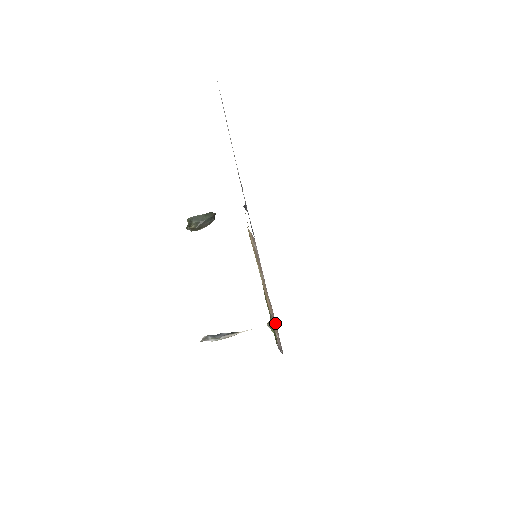
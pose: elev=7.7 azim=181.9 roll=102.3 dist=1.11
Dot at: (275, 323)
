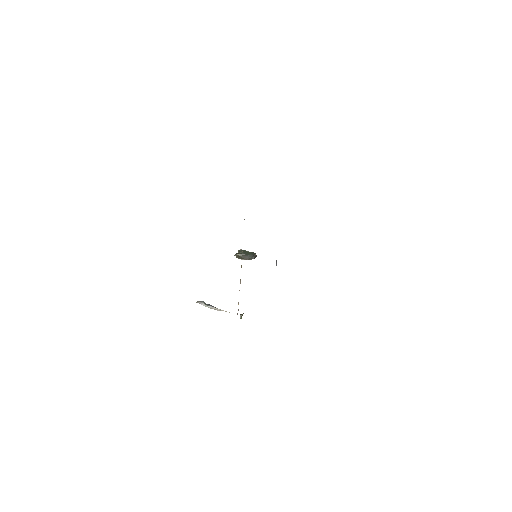
Dot at: occluded
